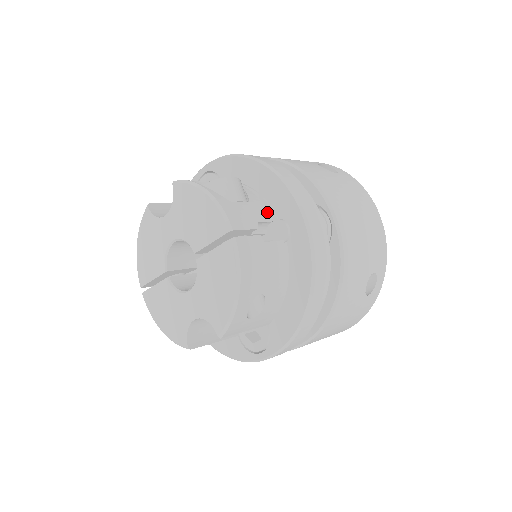
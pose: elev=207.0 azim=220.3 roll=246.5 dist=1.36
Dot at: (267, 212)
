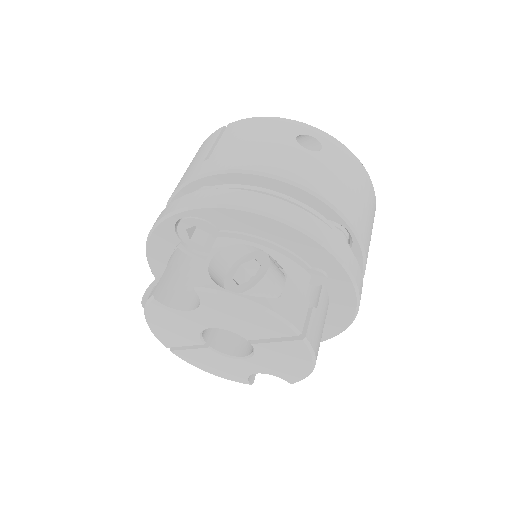
Dot at: (303, 271)
